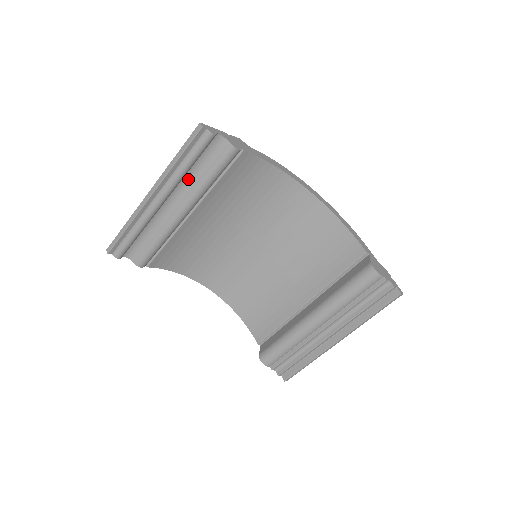
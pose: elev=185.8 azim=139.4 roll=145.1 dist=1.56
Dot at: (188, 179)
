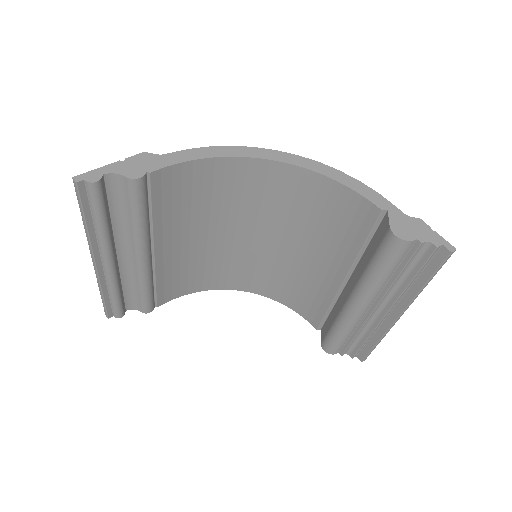
Dot at: (119, 228)
